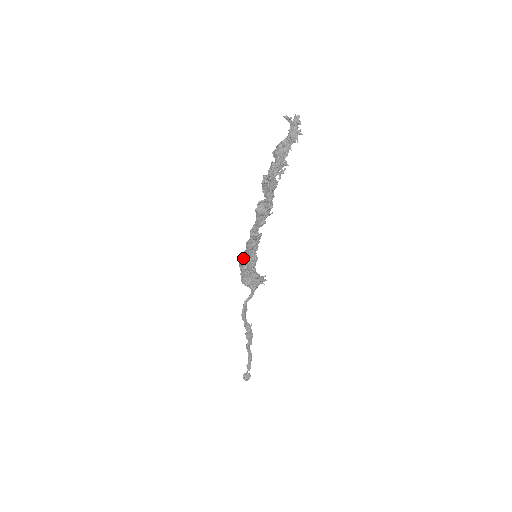
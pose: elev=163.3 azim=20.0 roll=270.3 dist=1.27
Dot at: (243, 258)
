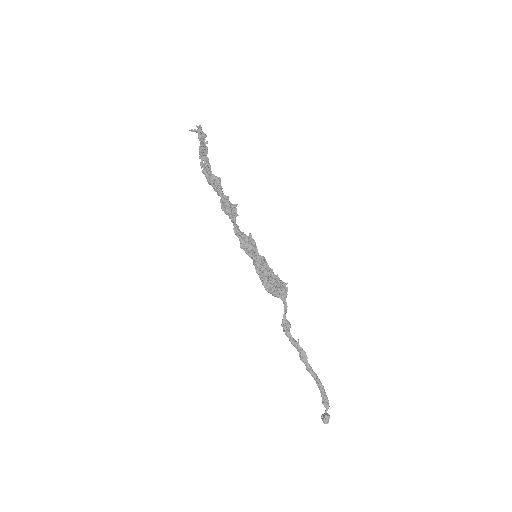
Dot at: (254, 265)
